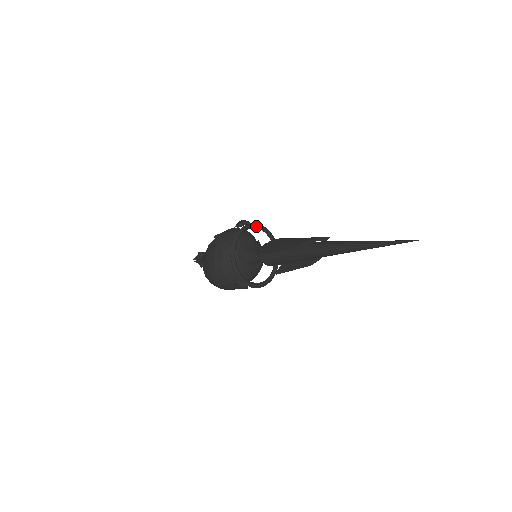
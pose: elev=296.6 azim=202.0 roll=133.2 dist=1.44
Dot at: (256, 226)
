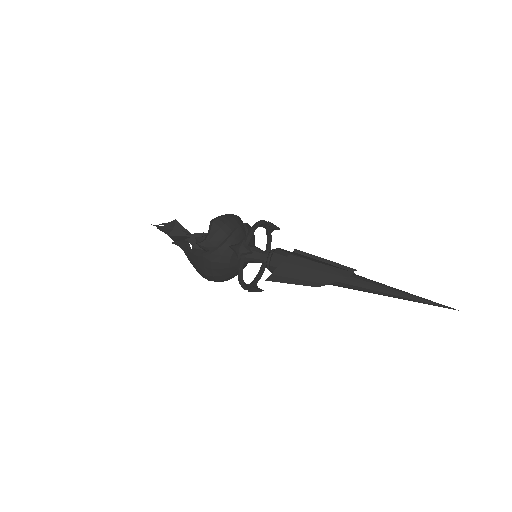
Dot at: (251, 236)
